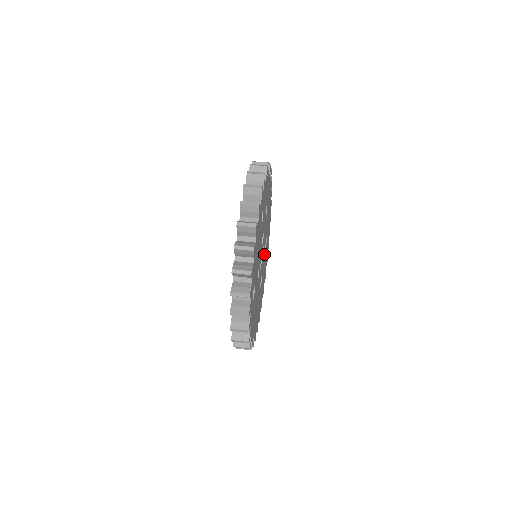
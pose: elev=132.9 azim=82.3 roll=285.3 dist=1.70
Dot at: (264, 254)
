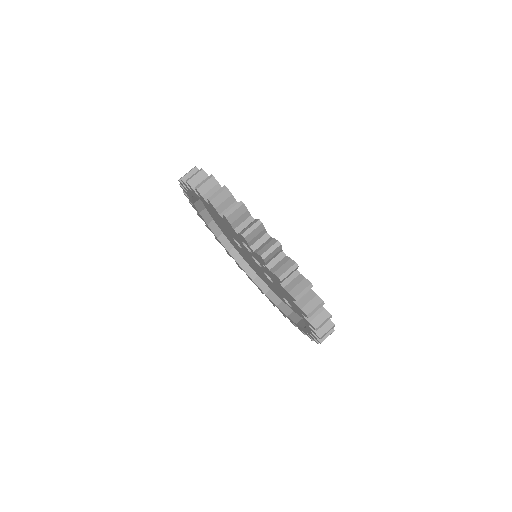
Dot at: occluded
